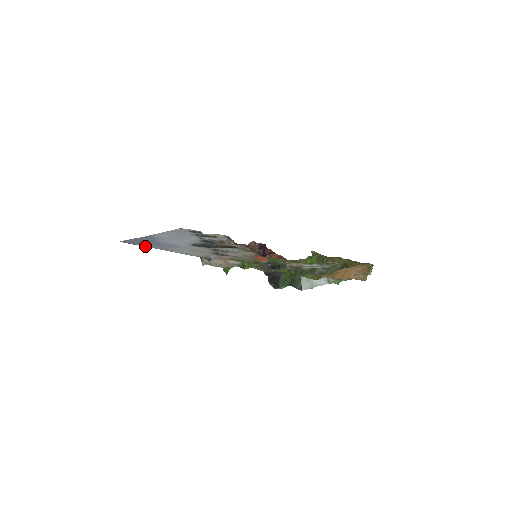
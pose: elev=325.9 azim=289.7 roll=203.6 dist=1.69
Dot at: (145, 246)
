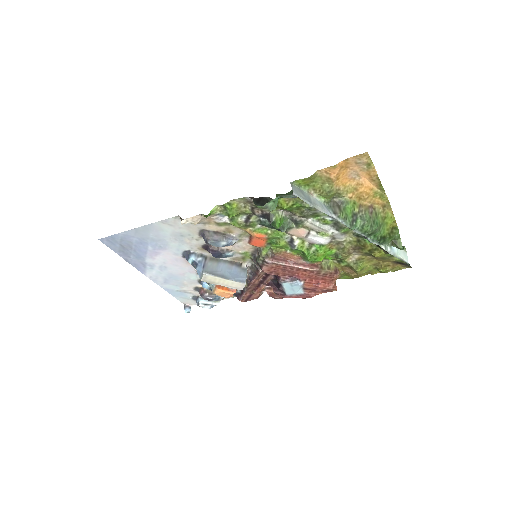
Dot at: (124, 232)
